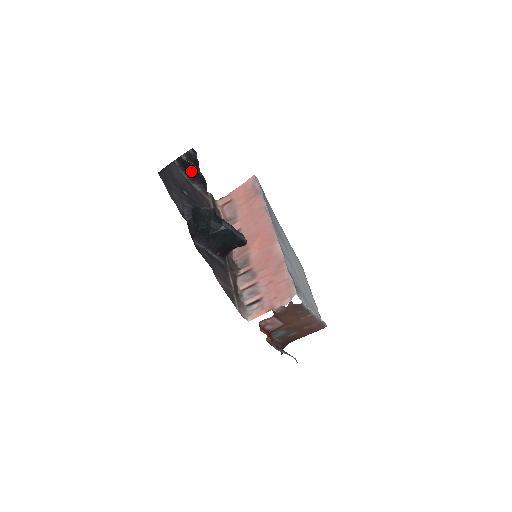
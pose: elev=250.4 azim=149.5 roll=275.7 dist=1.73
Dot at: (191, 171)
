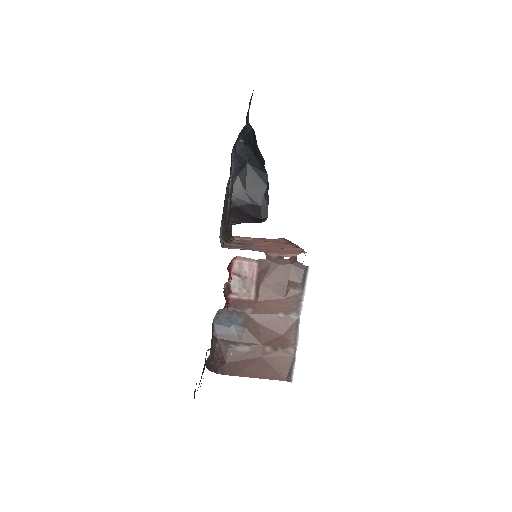
Dot at: occluded
